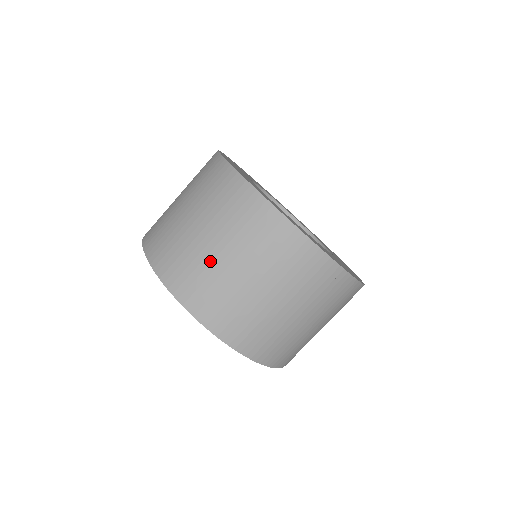
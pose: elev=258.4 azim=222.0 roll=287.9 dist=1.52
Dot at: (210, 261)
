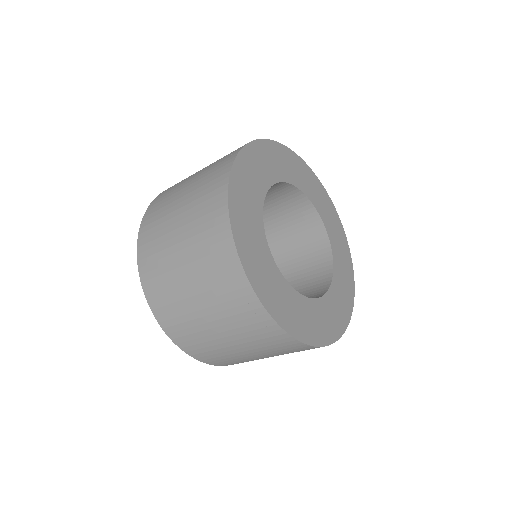
Dot at: (187, 304)
